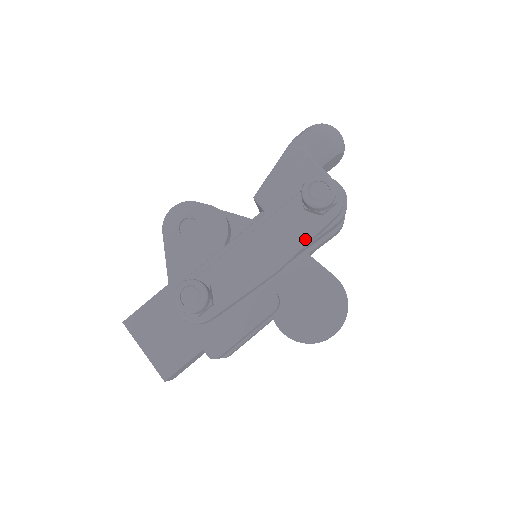
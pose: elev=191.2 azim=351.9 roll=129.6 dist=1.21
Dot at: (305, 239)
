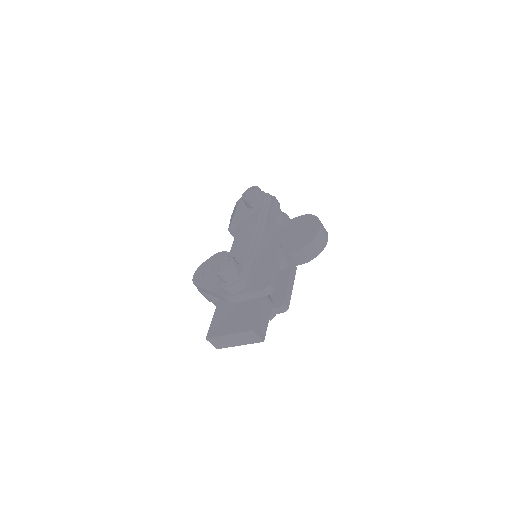
Dot at: (264, 213)
